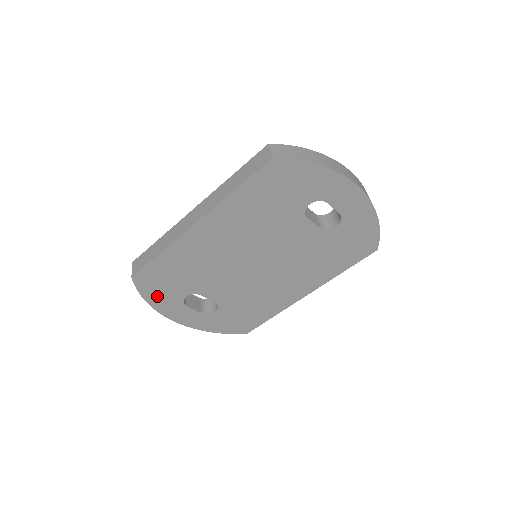
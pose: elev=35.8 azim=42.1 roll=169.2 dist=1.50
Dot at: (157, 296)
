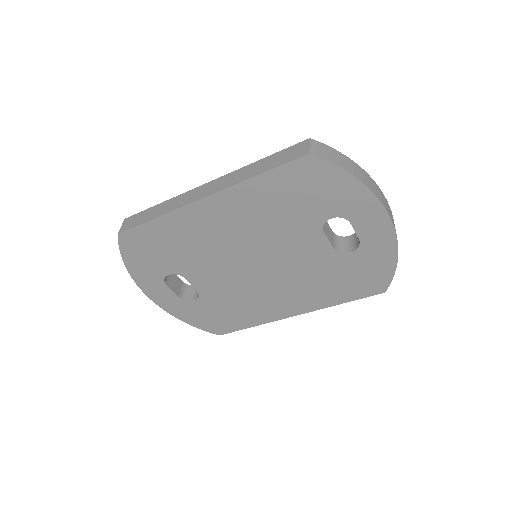
Dot at: (138, 263)
